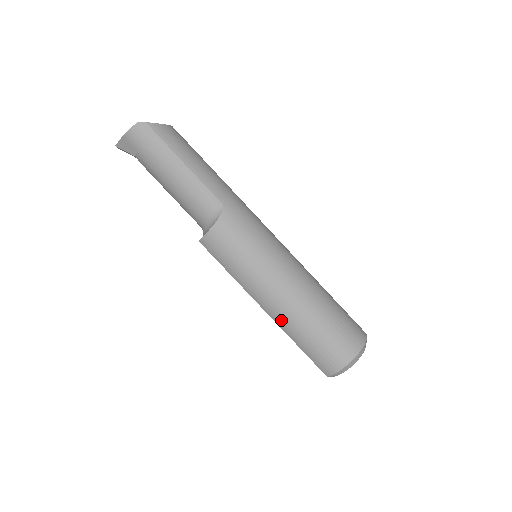
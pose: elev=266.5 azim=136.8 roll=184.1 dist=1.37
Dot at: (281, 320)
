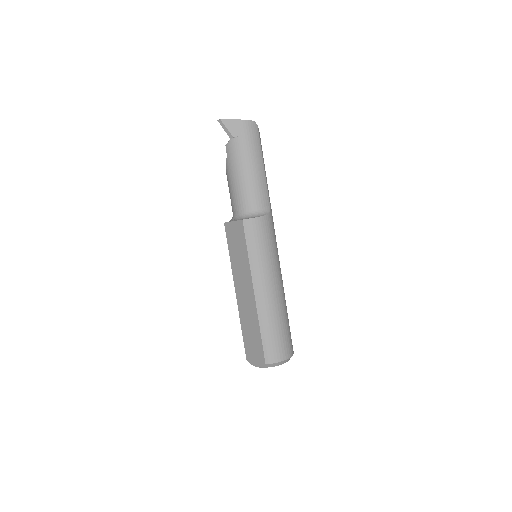
Dot at: (264, 306)
